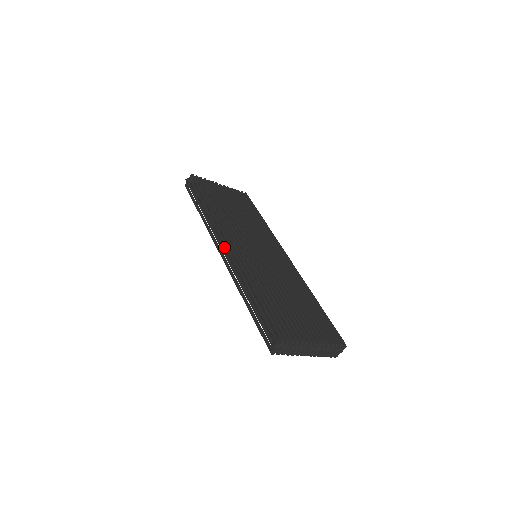
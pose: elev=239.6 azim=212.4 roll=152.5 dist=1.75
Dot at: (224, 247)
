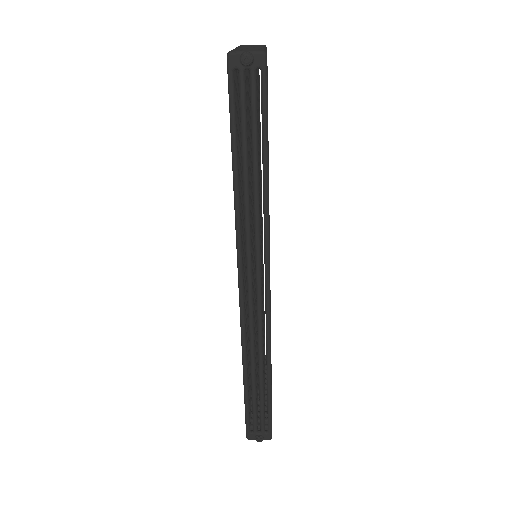
Dot at: occluded
